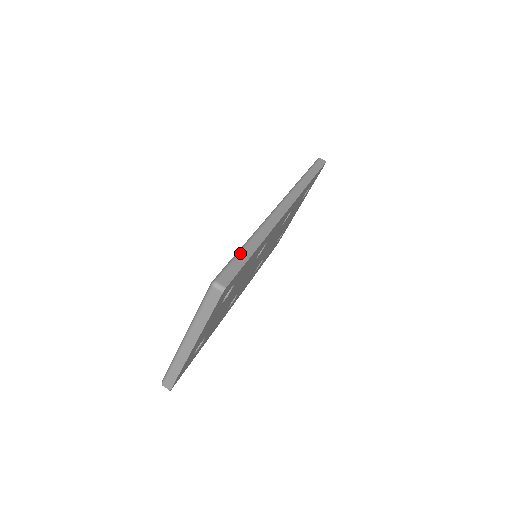
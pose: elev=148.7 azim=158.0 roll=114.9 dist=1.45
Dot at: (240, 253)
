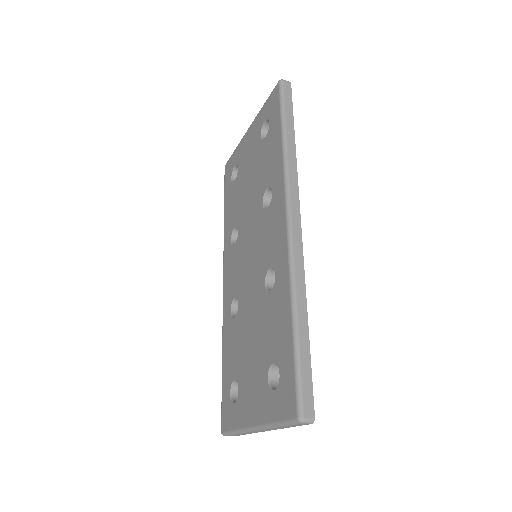
Dot at: (299, 351)
